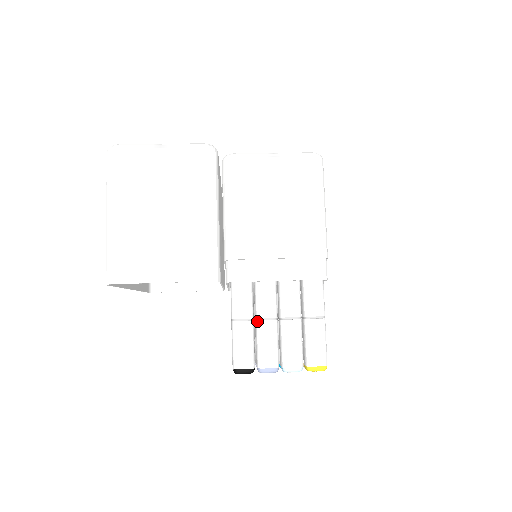
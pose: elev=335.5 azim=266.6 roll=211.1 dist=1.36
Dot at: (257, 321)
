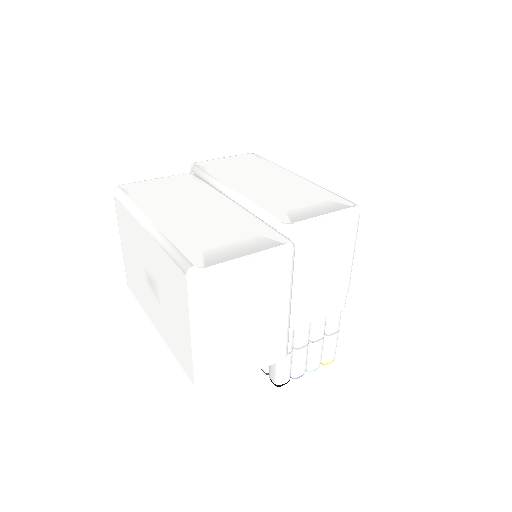
Dot at: (296, 350)
